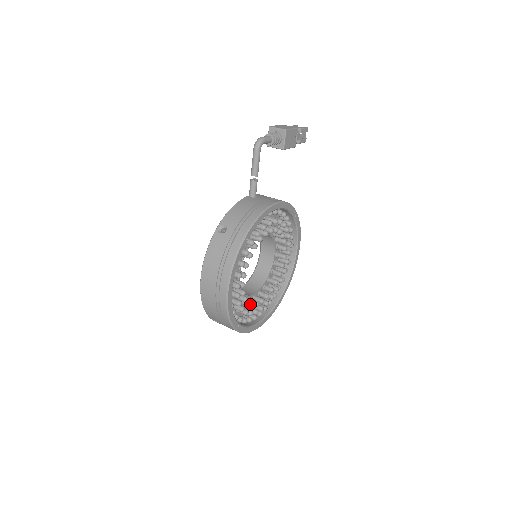
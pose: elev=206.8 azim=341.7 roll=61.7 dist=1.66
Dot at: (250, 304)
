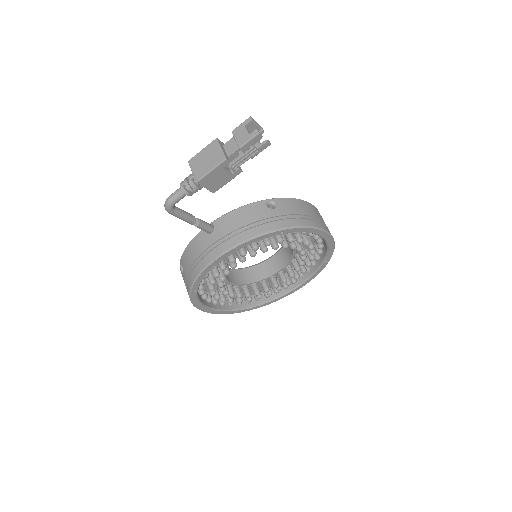
Dot at: occluded
